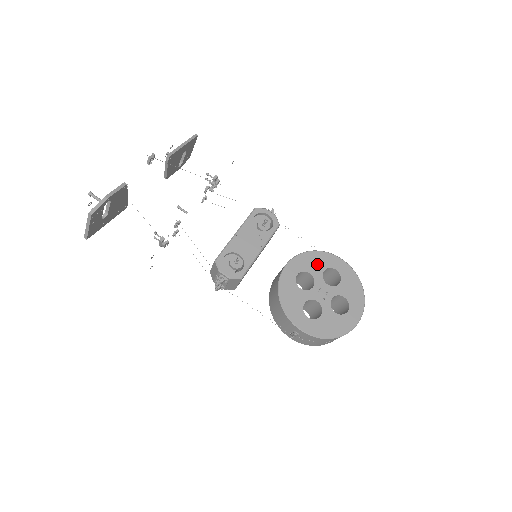
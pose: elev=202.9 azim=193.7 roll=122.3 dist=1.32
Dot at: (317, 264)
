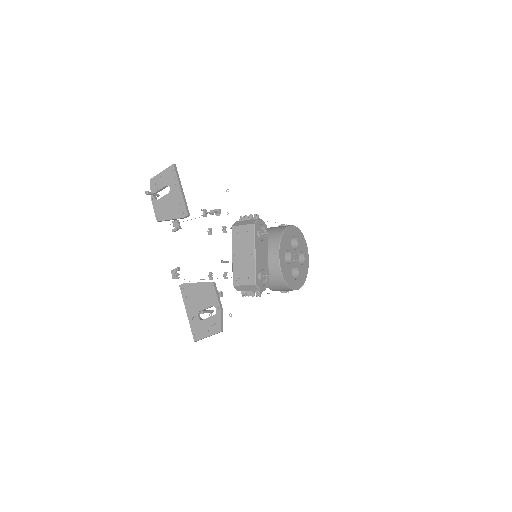
Dot at: (288, 240)
